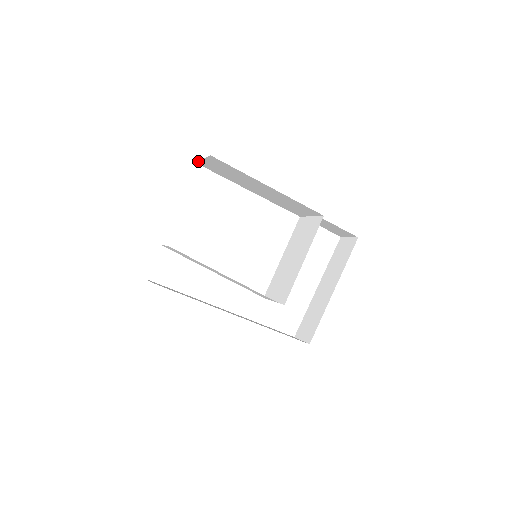
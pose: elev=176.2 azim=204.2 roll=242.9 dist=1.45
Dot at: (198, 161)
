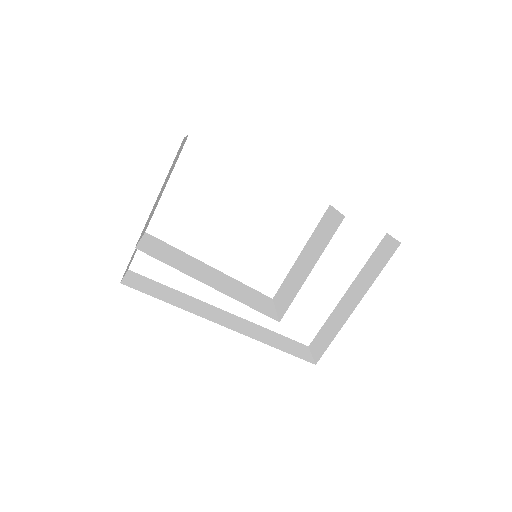
Dot at: occluded
